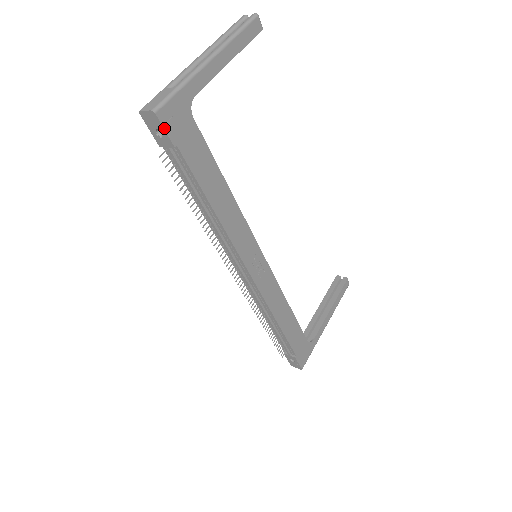
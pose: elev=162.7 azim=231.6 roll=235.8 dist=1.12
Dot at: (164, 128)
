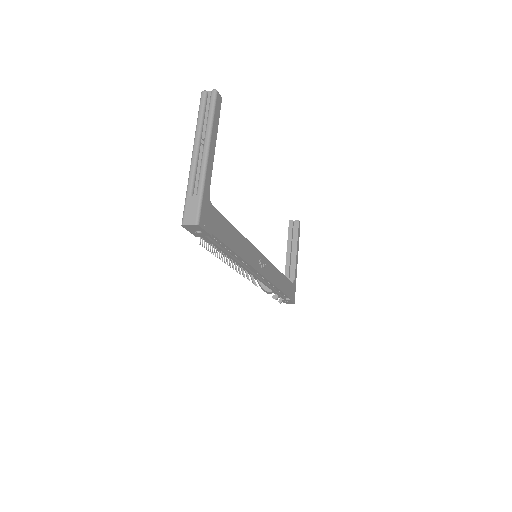
Dot at: (204, 230)
